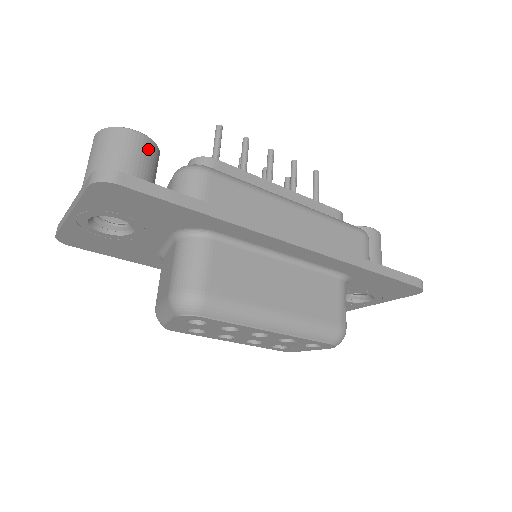
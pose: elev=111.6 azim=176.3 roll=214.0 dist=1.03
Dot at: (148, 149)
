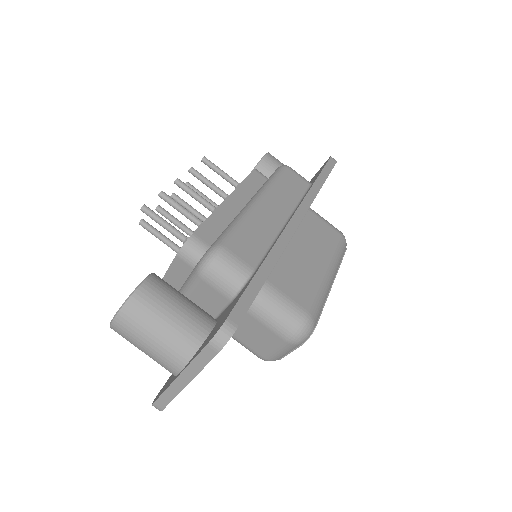
Dot at: (161, 283)
